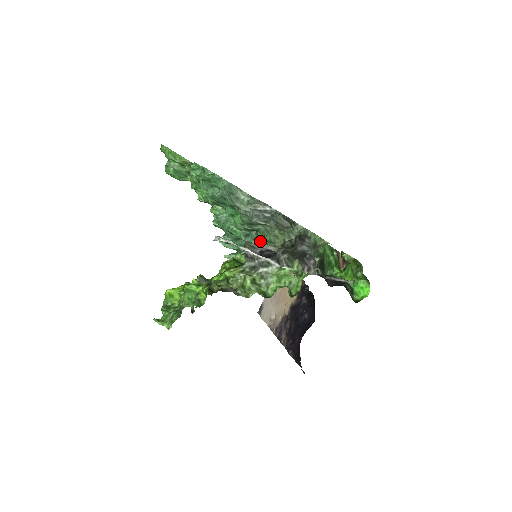
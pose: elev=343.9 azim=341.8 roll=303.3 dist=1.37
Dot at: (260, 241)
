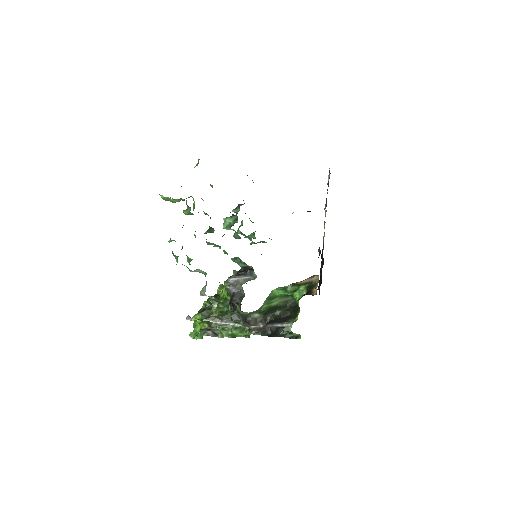
Dot at: (244, 264)
